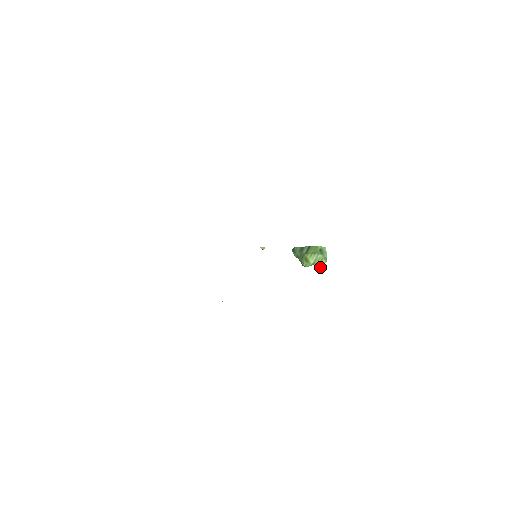
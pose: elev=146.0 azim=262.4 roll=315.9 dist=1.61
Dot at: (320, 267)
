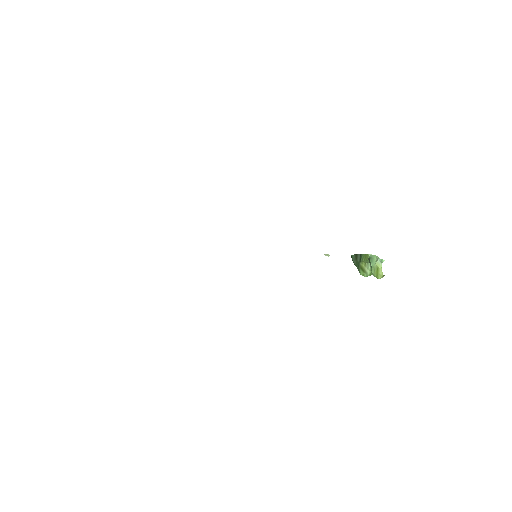
Dot at: (379, 278)
